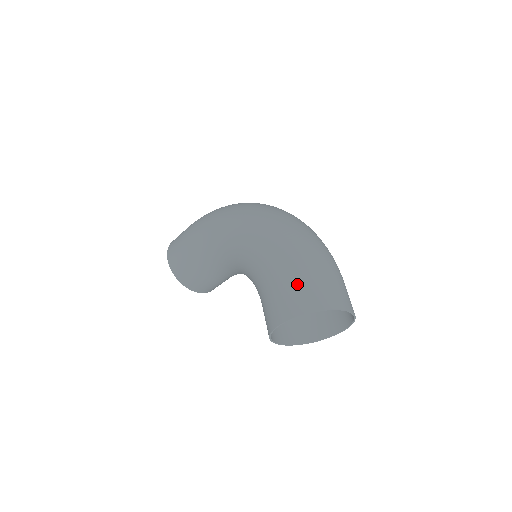
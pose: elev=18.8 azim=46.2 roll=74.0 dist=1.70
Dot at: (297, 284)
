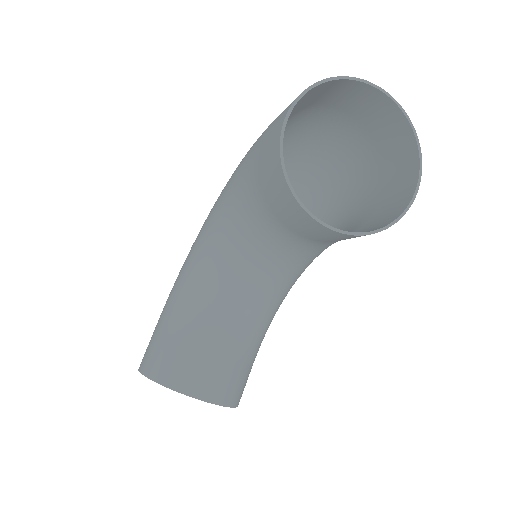
Dot at: occluded
